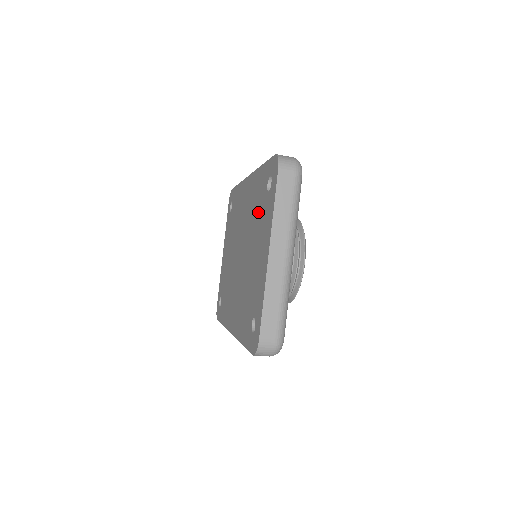
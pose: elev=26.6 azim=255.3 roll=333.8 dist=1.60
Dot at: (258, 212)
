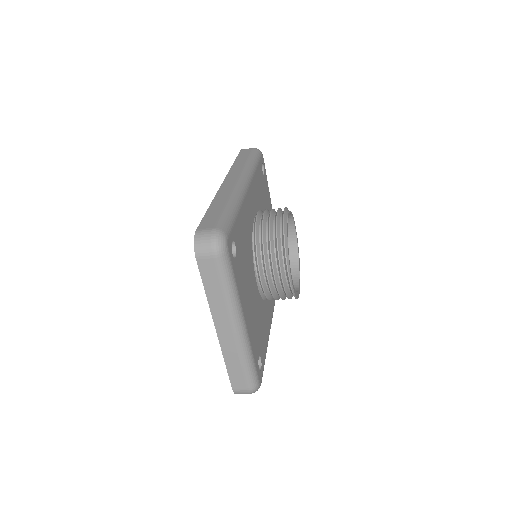
Dot at: occluded
